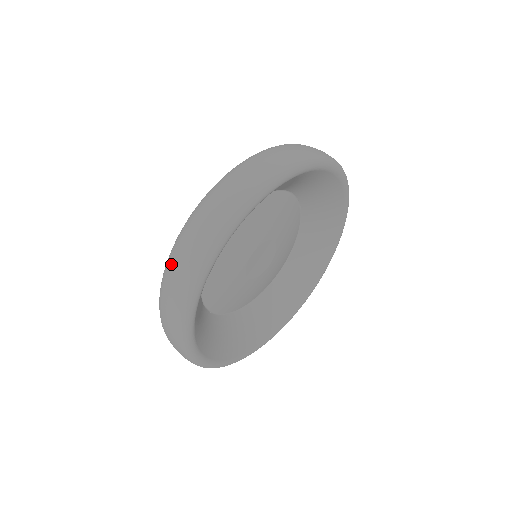
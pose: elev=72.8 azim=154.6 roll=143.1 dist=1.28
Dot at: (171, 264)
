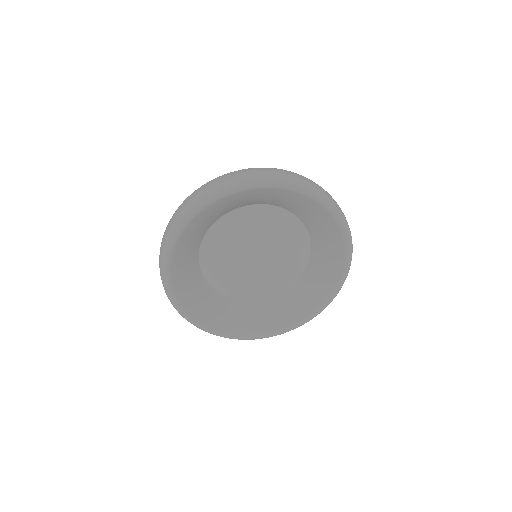
Dot at: occluded
